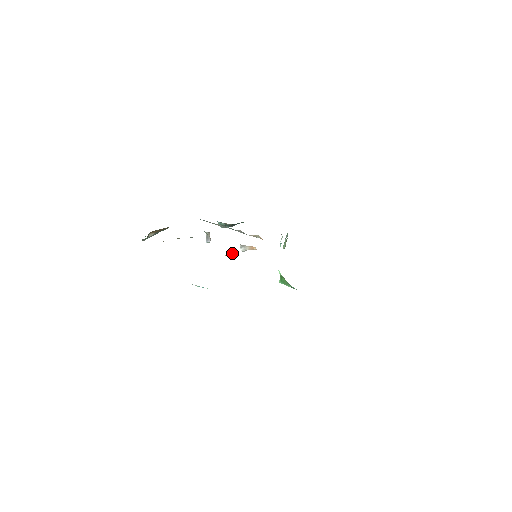
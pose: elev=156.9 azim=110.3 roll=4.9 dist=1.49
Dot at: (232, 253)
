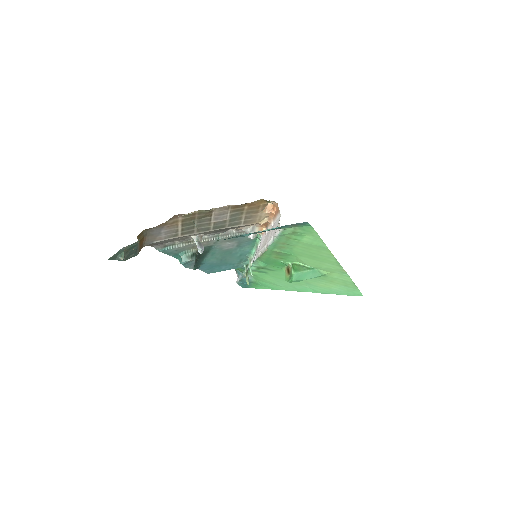
Dot at: (267, 209)
